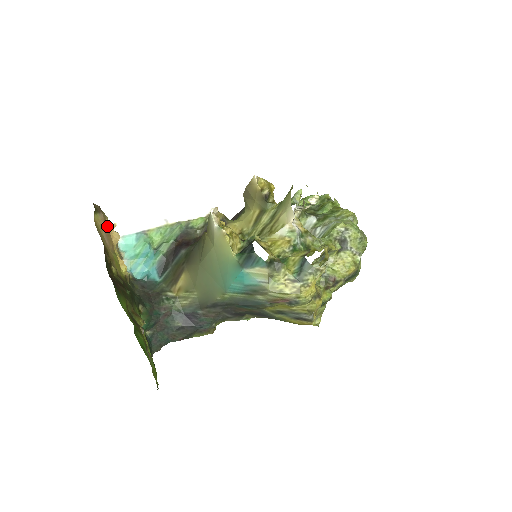
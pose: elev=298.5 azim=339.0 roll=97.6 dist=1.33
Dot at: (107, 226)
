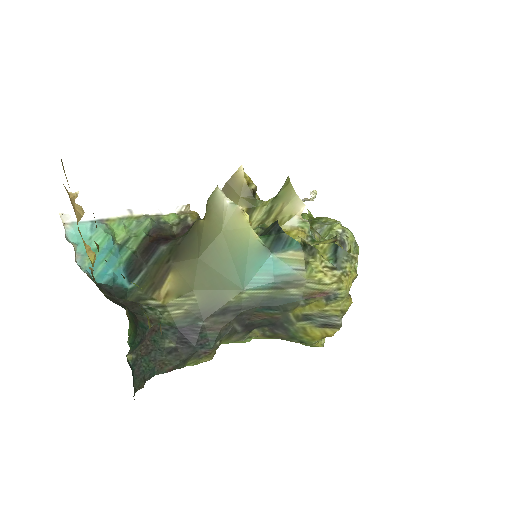
Dot at: (67, 192)
